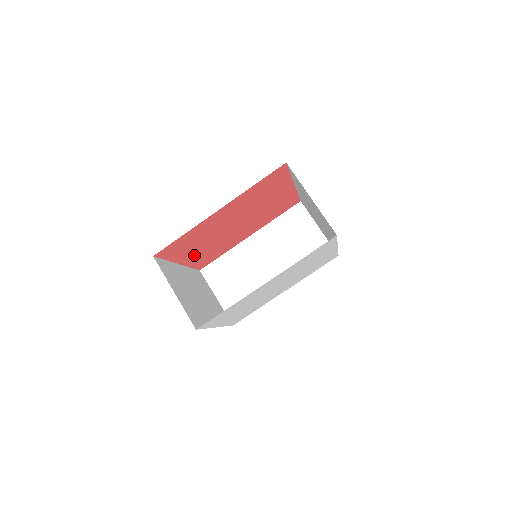
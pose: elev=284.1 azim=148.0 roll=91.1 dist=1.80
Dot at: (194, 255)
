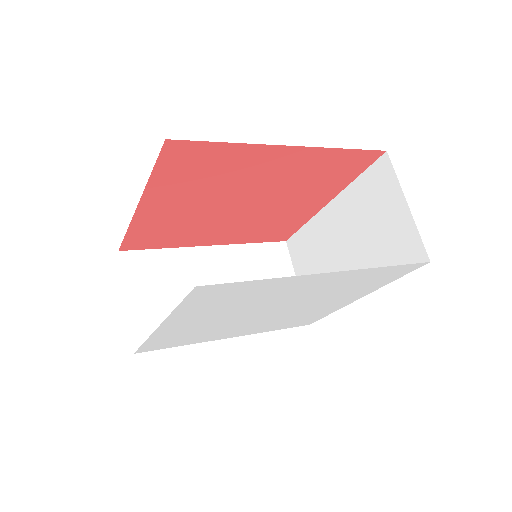
Dot at: (163, 208)
